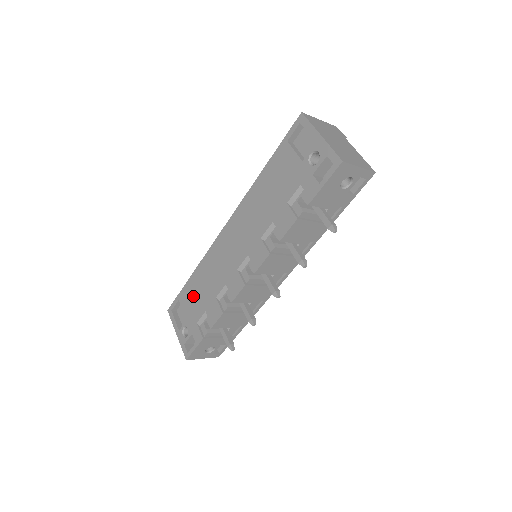
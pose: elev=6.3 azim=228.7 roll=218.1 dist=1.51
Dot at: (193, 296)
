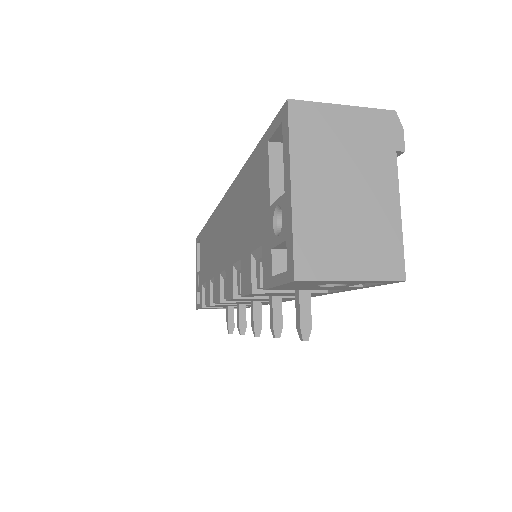
Dot at: (203, 251)
